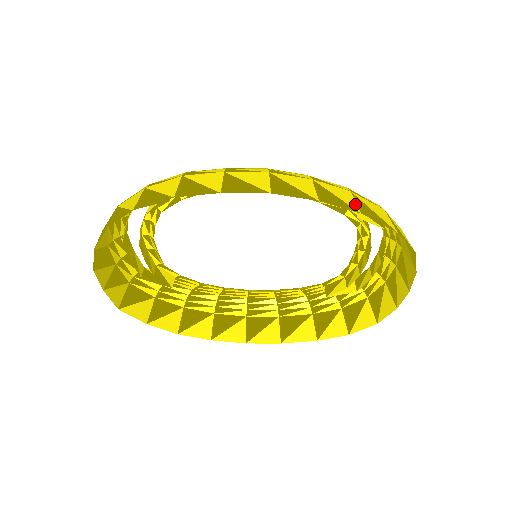
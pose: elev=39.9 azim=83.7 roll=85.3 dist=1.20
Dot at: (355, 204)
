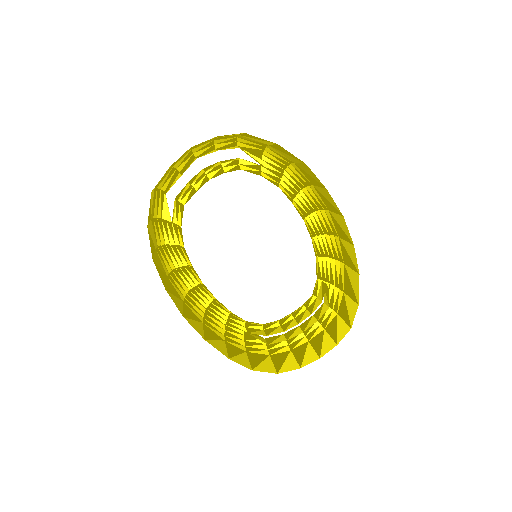
Dot at: (353, 269)
